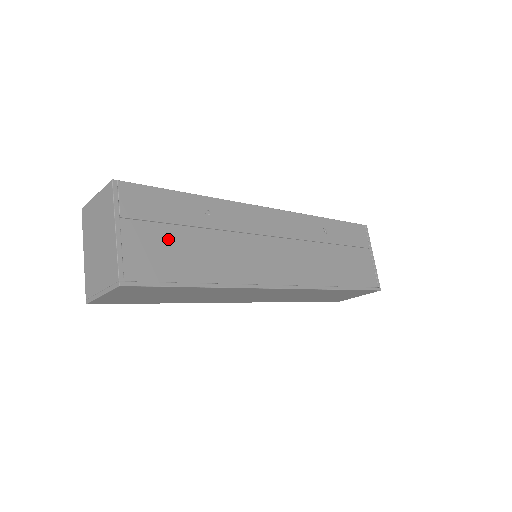
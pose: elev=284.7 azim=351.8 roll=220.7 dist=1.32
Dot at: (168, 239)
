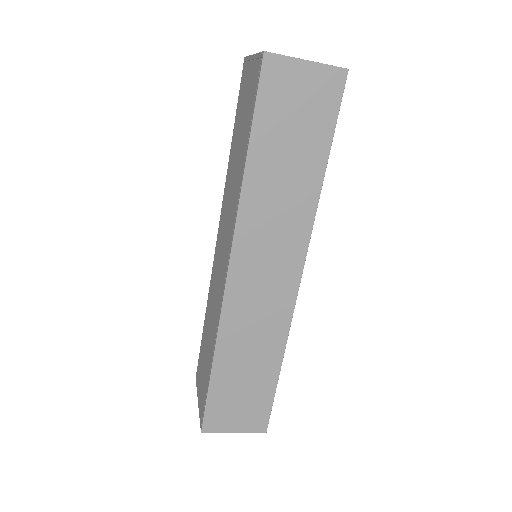
Dot at: occluded
